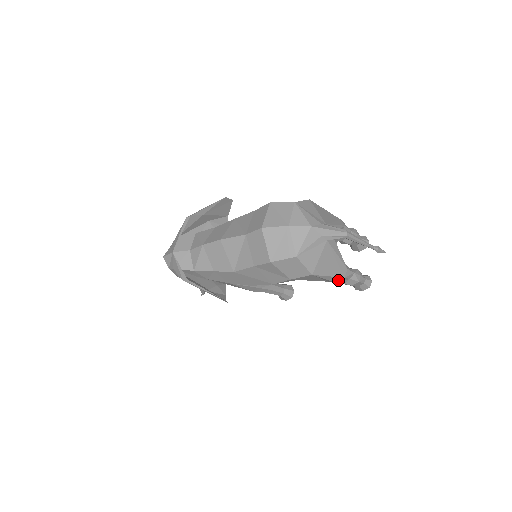
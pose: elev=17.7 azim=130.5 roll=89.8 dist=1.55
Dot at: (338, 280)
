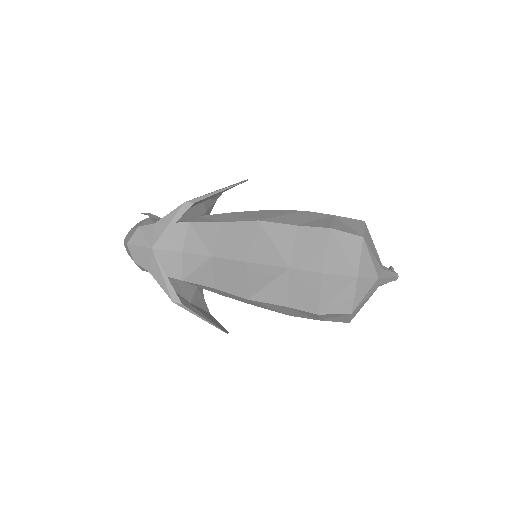
Dot at: occluded
